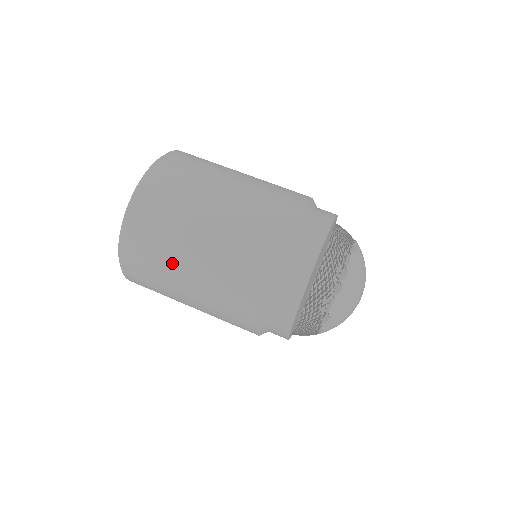
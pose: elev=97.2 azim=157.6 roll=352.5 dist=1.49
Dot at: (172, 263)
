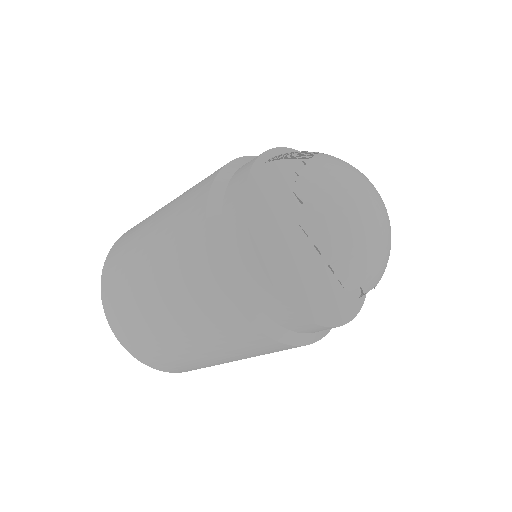
Dot at: (202, 363)
